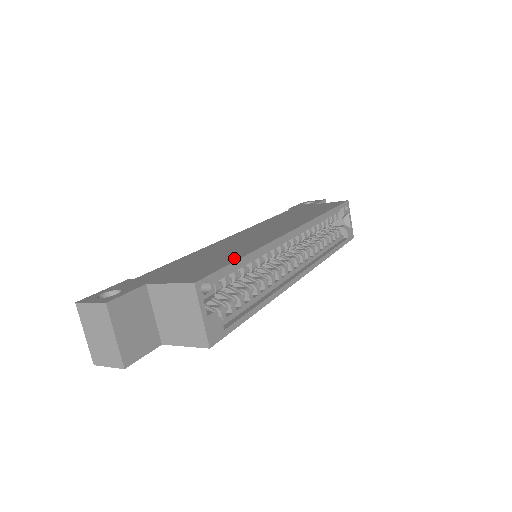
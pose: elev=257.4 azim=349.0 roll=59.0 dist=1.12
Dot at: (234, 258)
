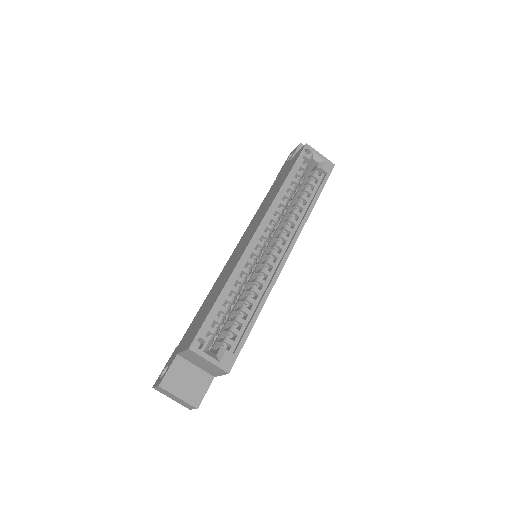
Dot at: (214, 301)
